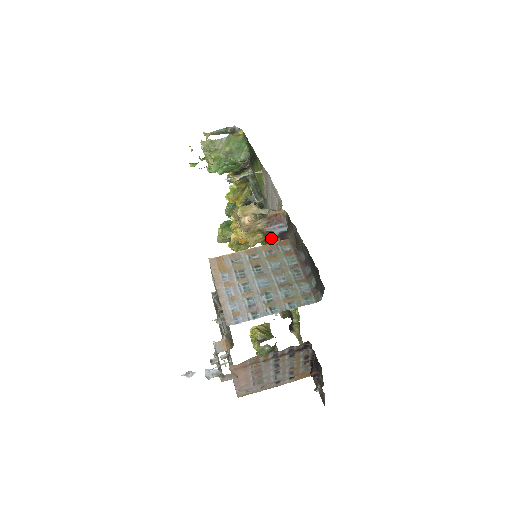
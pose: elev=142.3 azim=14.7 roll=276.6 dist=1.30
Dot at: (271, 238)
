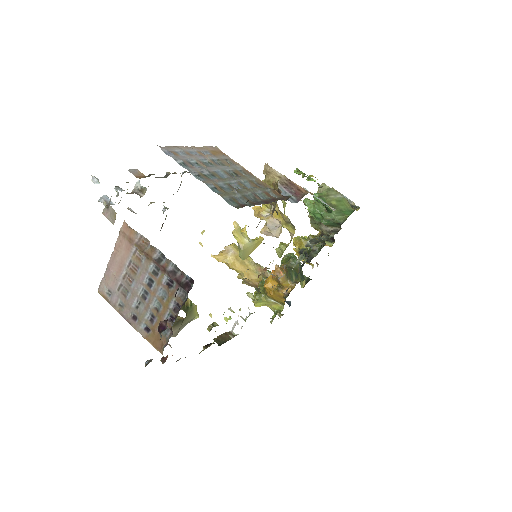
Dot at: (275, 204)
